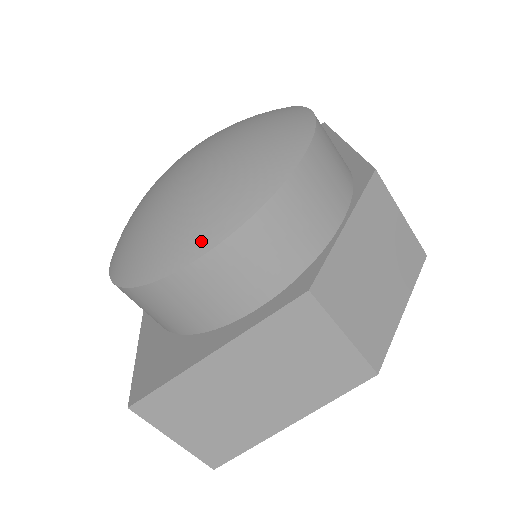
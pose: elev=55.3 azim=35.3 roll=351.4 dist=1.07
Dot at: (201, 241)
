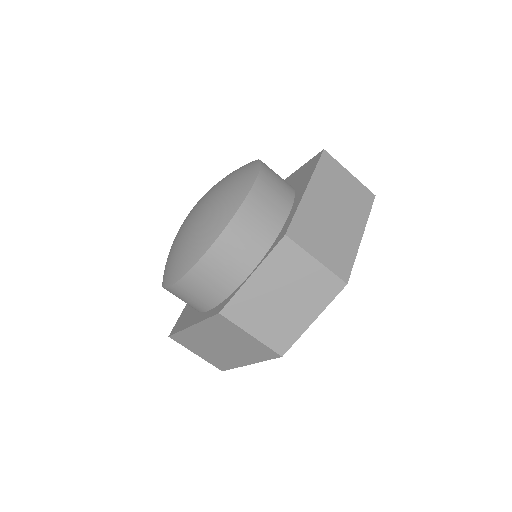
Dot at: (172, 277)
